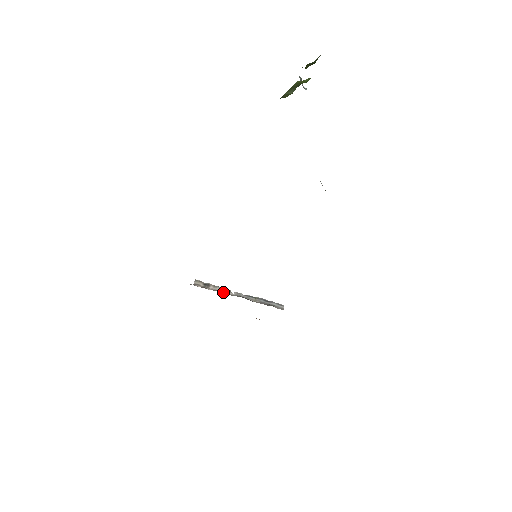
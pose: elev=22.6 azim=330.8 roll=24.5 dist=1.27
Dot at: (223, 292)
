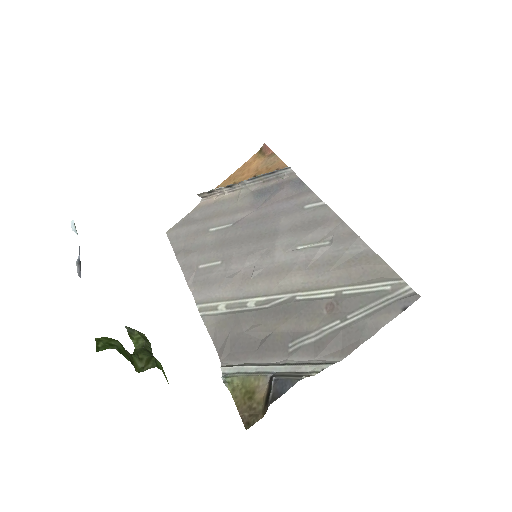
Dot at: (230, 189)
